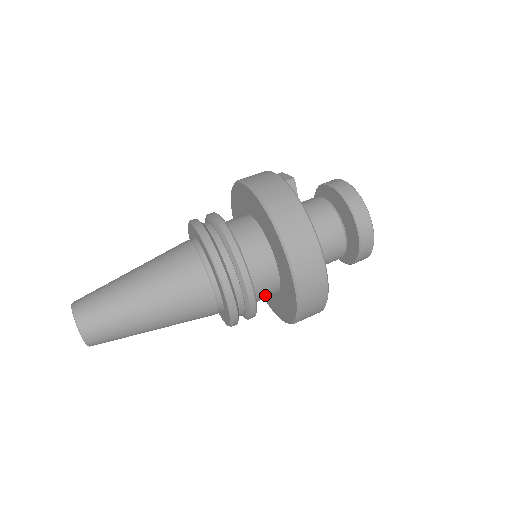
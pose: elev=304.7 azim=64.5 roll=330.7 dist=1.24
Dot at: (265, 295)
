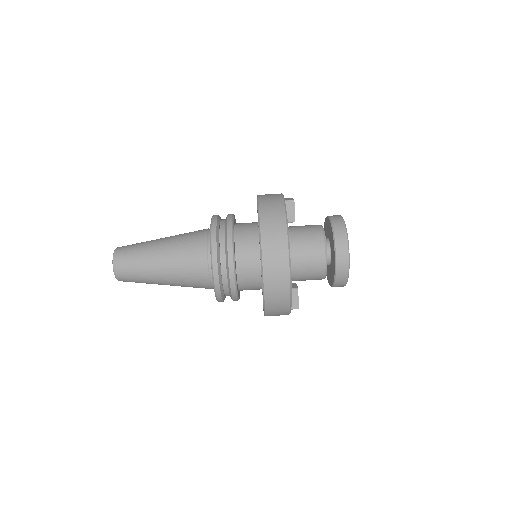
Dot at: (249, 282)
